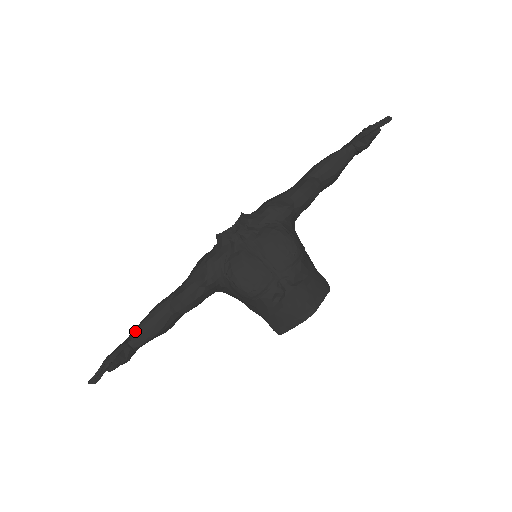
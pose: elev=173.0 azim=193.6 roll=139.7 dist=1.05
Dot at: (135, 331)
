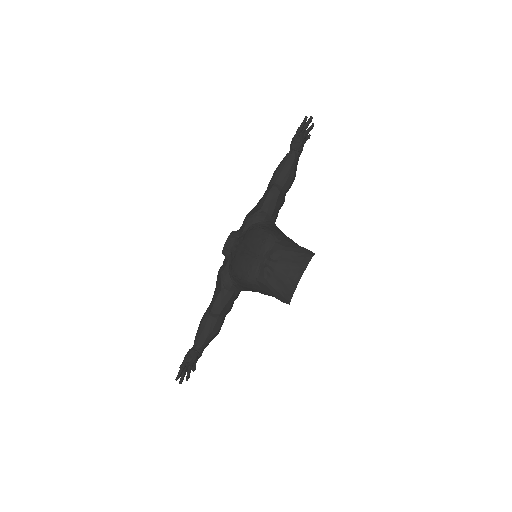
Dot at: (195, 338)
